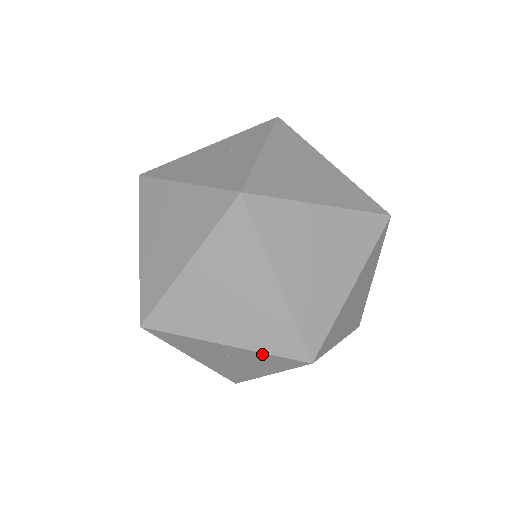
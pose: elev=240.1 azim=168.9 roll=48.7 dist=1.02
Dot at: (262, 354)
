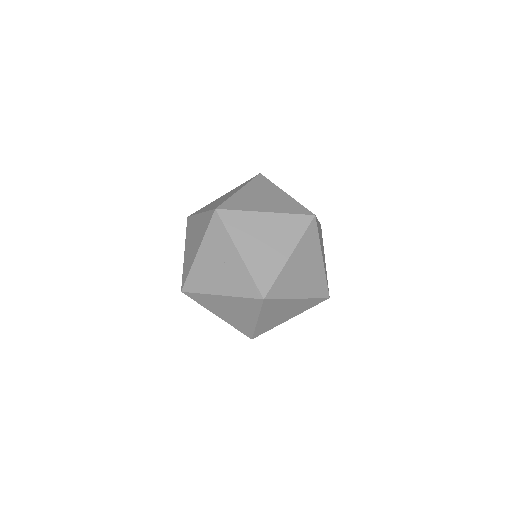
Dot at: (248, 274)
